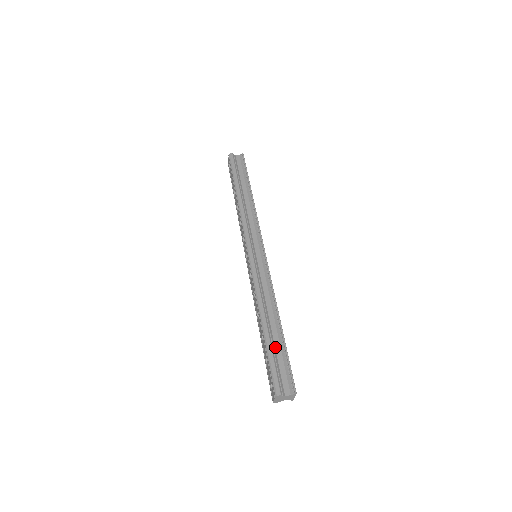
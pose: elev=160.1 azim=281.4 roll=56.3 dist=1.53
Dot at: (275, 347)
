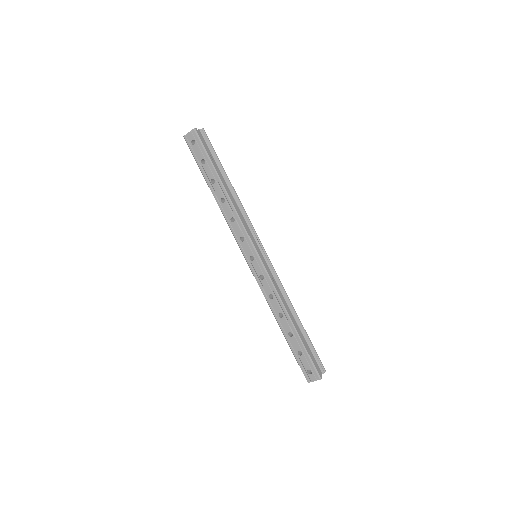
Dot at: occluded
